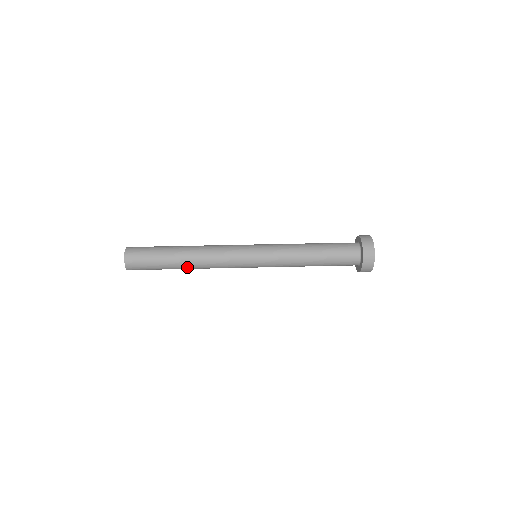
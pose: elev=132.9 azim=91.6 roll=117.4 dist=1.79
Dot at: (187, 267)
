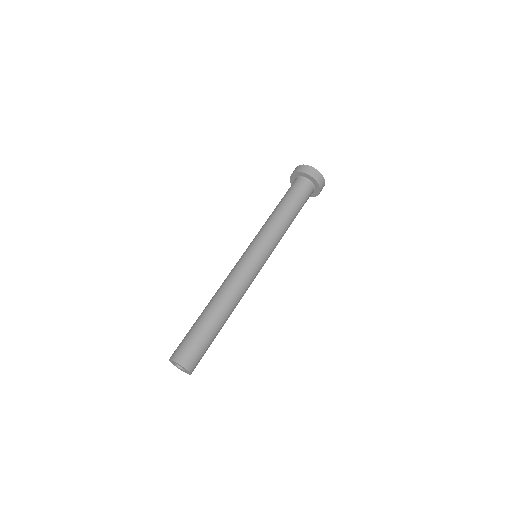
Dot at: occluded
